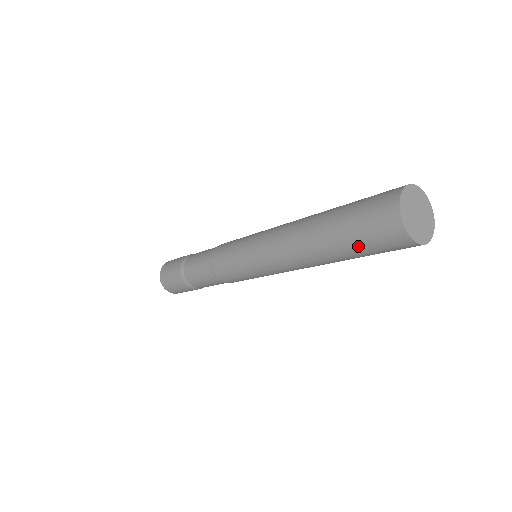
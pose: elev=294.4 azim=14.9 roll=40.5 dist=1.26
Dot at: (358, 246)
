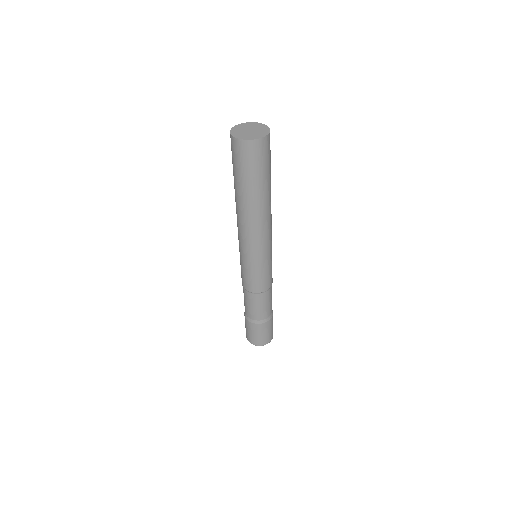
Dot at: (235, 171)
